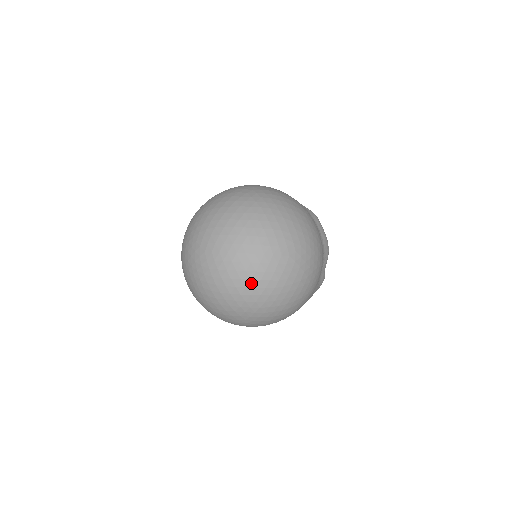
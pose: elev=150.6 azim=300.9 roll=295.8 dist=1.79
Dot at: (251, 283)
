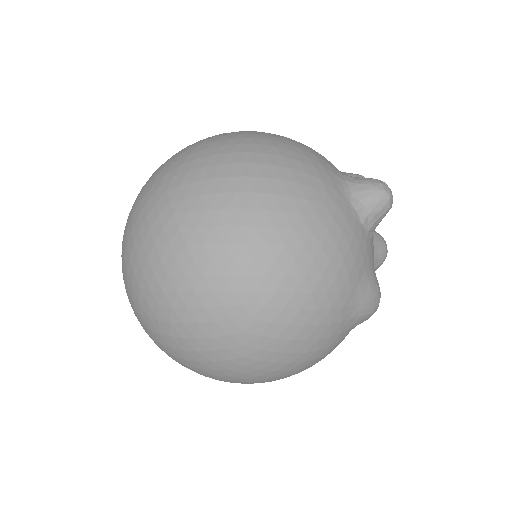
Dot at: occluded
